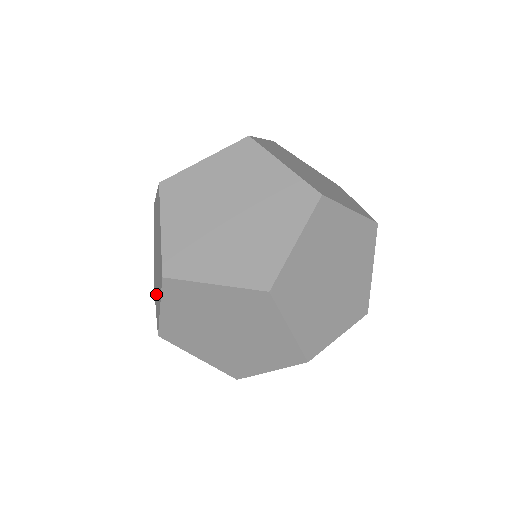
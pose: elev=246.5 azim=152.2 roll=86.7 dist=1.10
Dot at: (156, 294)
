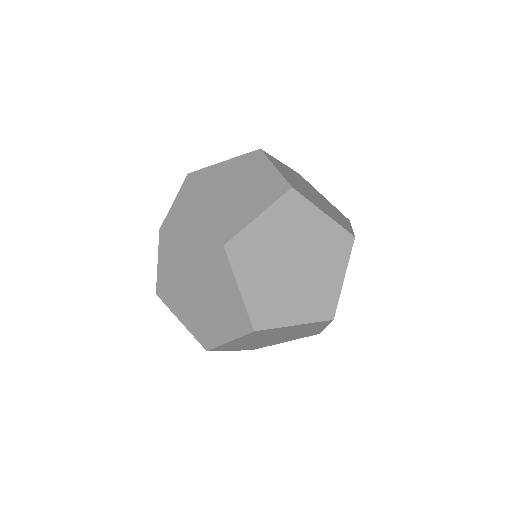
Dot at: (190, 316)
